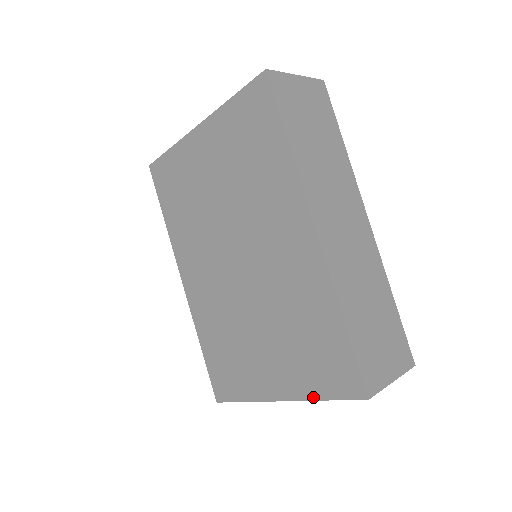
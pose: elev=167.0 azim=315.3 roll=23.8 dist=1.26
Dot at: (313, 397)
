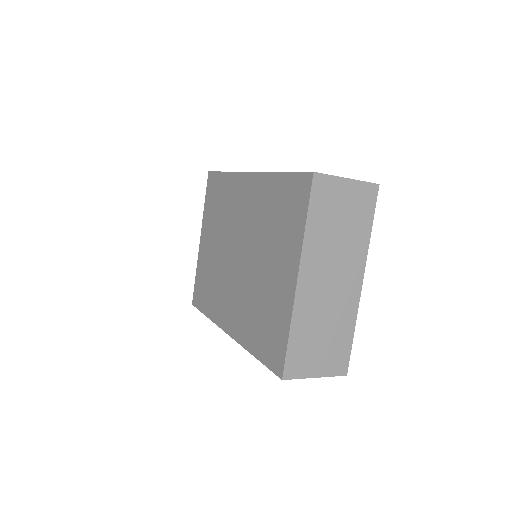
Dot at: (302, 233)
